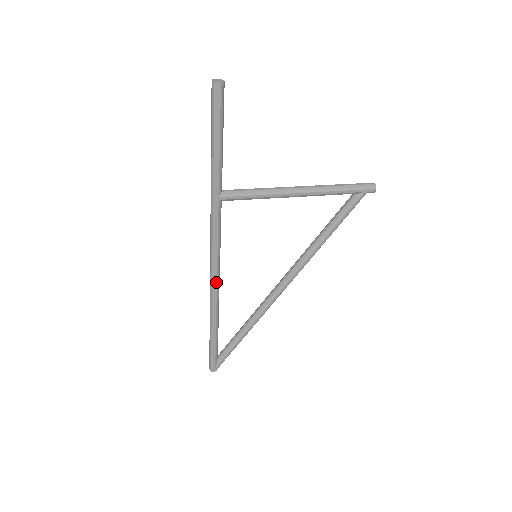
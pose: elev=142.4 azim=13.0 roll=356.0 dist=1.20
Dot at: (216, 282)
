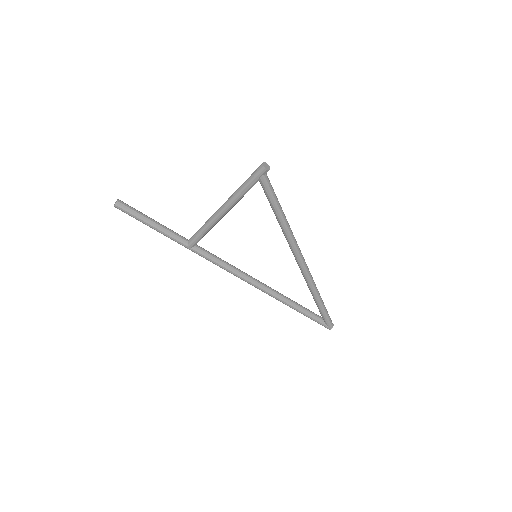
Dot at: (252, 284)
